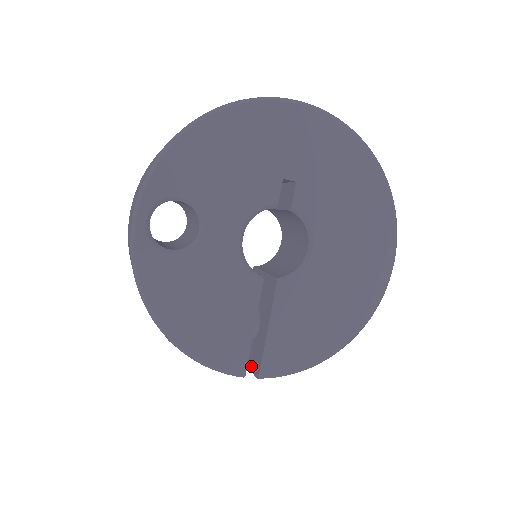
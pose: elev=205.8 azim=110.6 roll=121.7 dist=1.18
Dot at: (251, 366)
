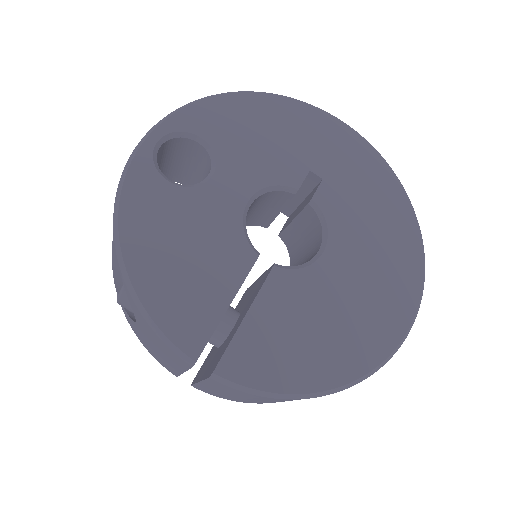
Dot at: (206, 374)
